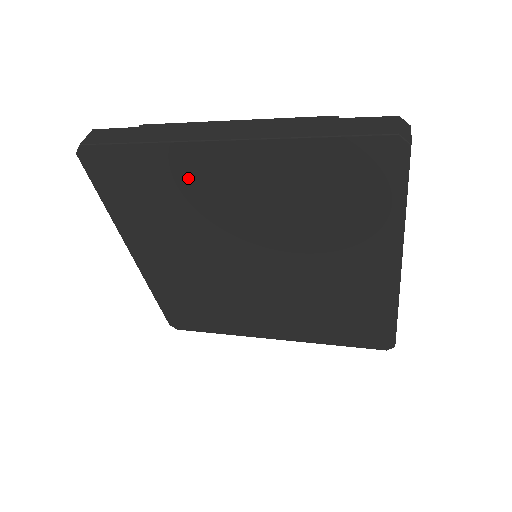
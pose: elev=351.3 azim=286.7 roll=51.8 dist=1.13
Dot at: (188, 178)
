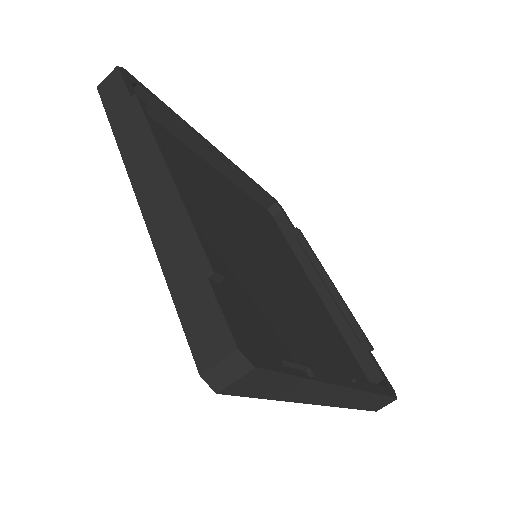
Dot at: occluded
